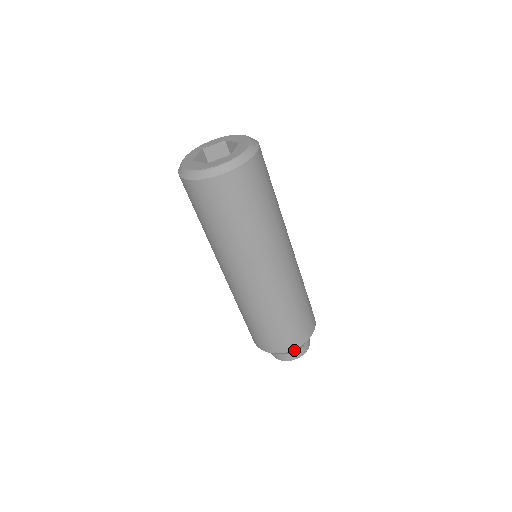
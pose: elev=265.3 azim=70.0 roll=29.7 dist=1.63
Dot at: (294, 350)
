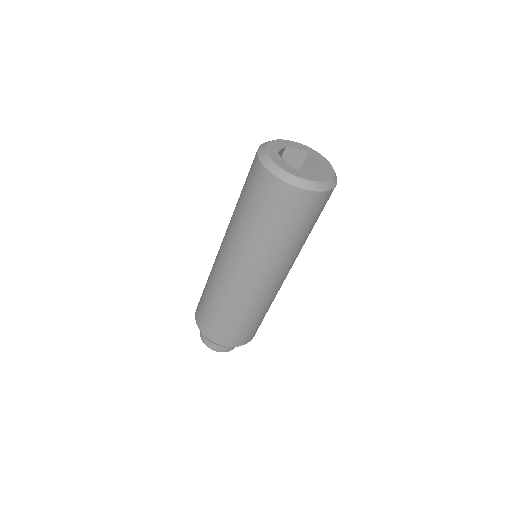
Dot at: occluded
